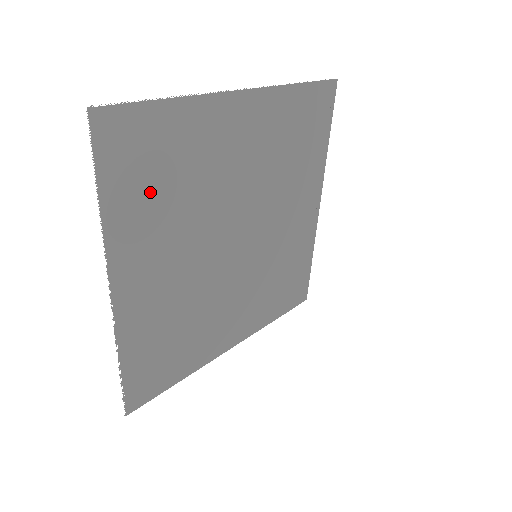
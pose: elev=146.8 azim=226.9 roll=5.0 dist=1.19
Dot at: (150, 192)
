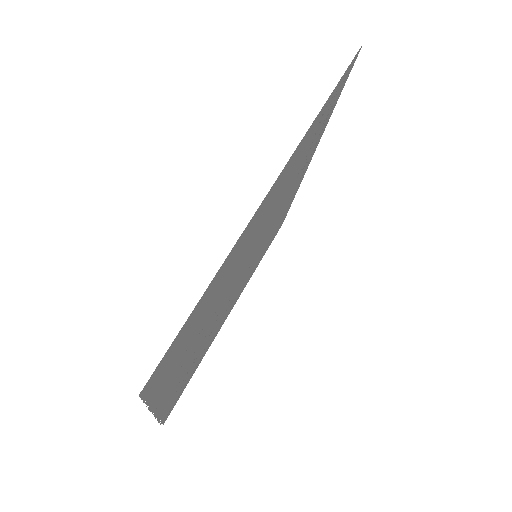
Dot at: (187, 346)
